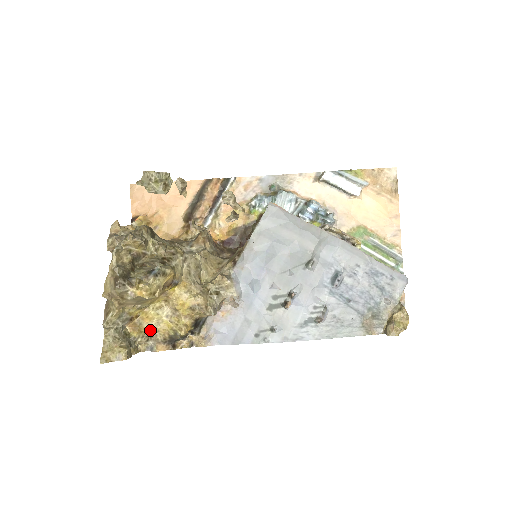
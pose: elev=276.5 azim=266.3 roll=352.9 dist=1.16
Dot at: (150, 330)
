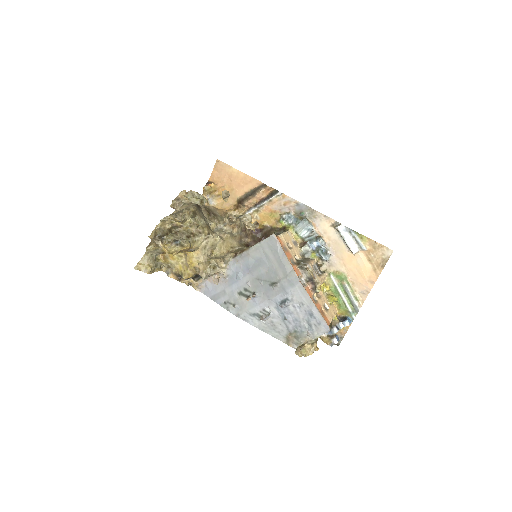
Dot at: (171, 264)
